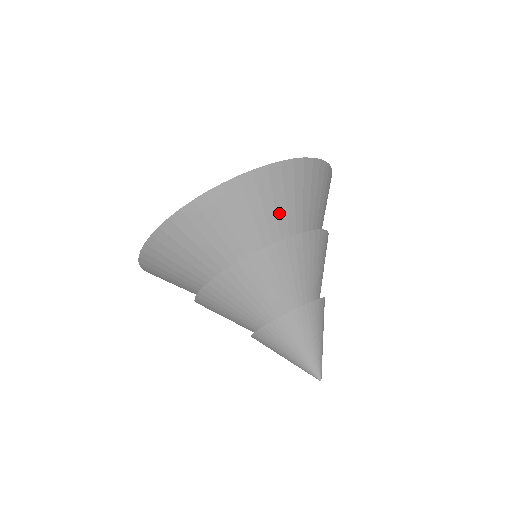
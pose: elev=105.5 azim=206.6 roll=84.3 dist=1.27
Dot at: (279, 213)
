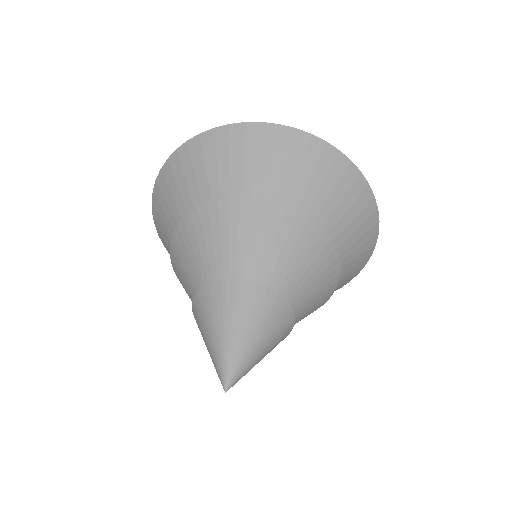
Dot at: (328, 205)
